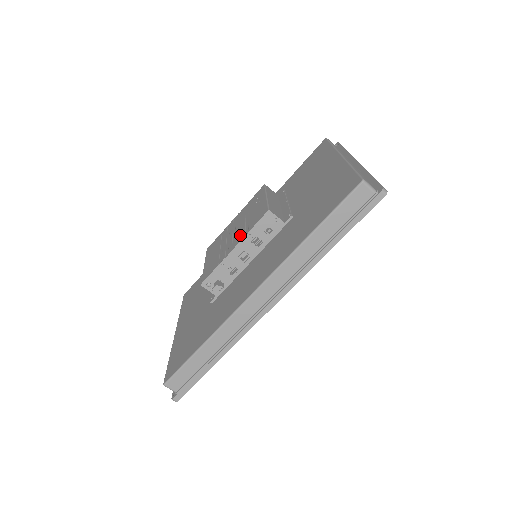
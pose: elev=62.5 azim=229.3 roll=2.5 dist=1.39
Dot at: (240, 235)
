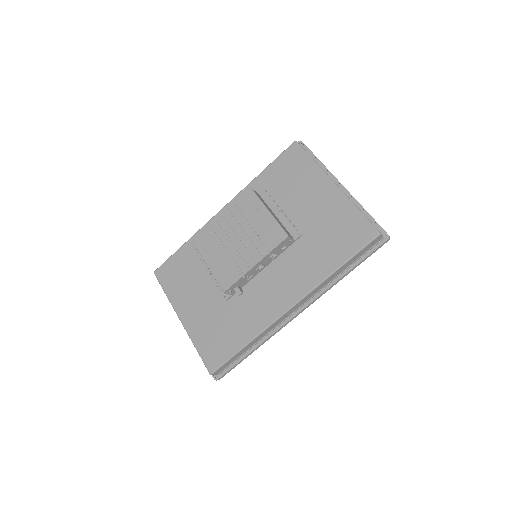
Dot at: (256, 250)
